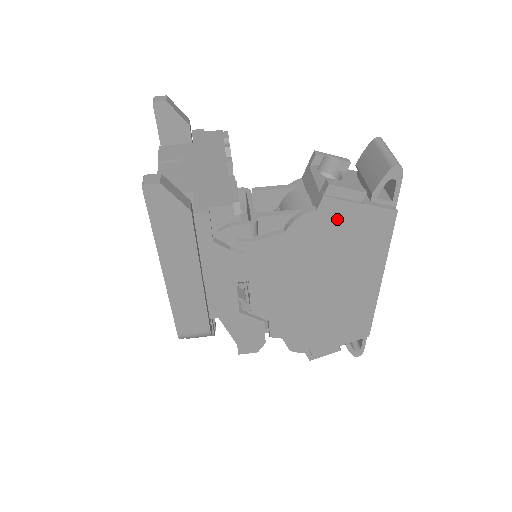
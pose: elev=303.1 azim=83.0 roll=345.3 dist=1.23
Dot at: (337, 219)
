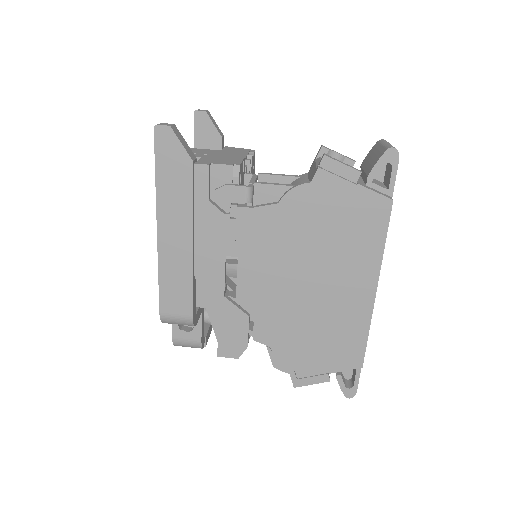
Dot at: (331, 198)
